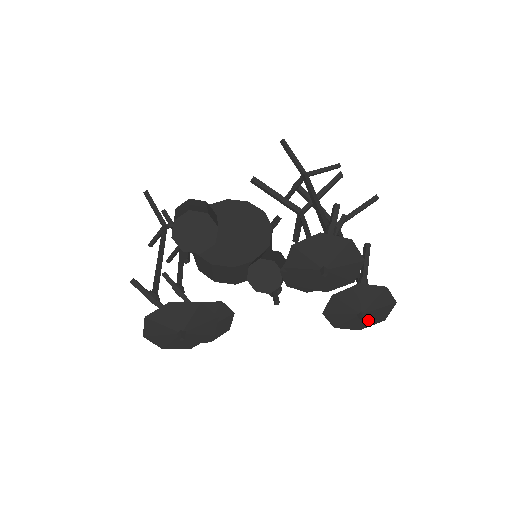
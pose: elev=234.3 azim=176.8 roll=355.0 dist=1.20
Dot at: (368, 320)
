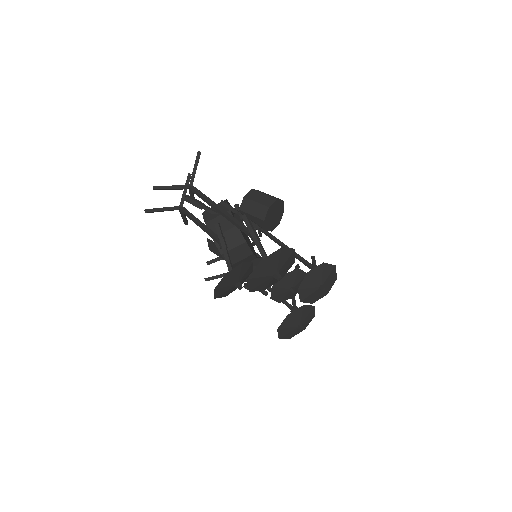
Dot at: (292, 333)
